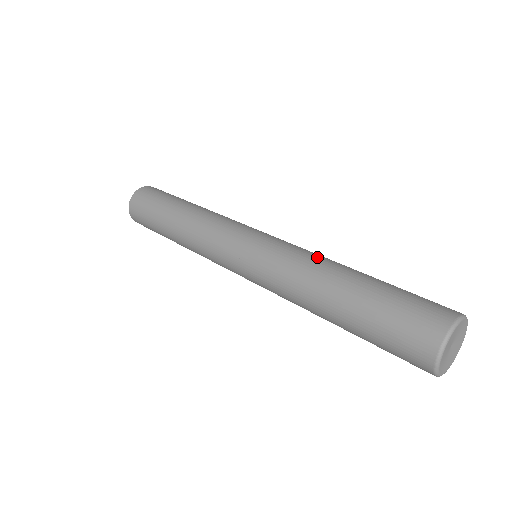
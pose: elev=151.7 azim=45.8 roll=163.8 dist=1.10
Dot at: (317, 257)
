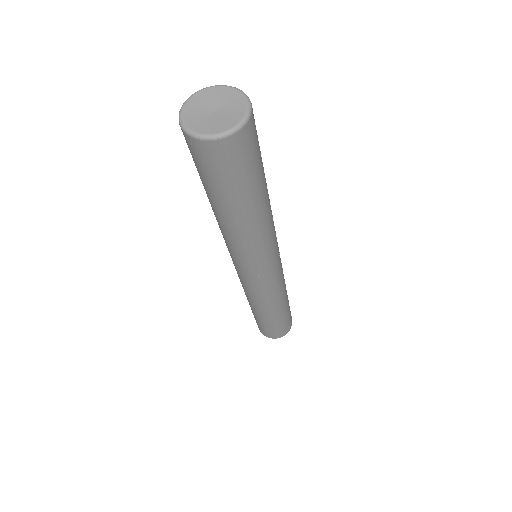
Dot at: occluded
